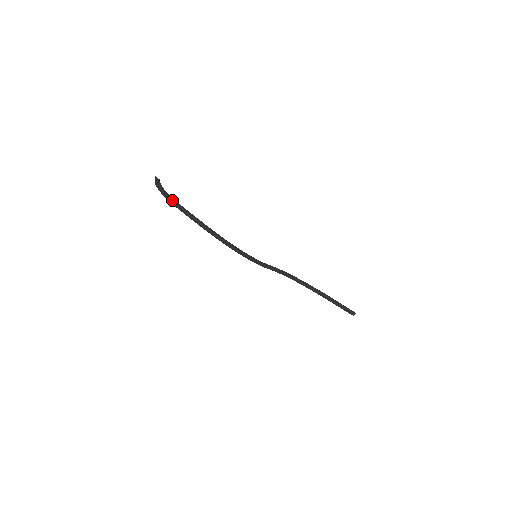
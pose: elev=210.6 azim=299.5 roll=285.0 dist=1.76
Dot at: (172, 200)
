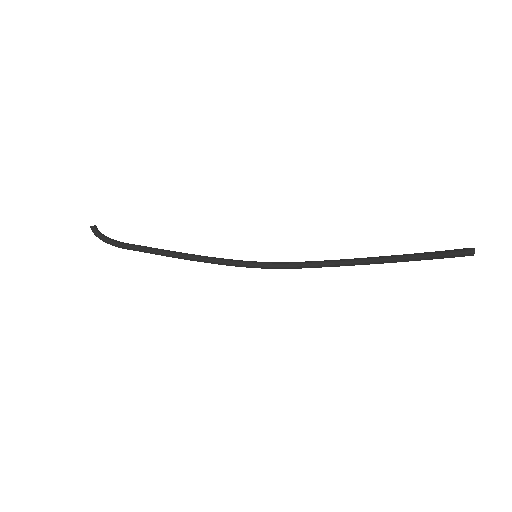
Dot at: (120, 243)
